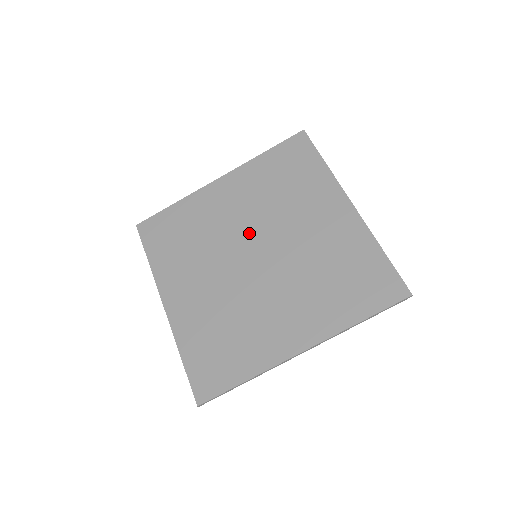
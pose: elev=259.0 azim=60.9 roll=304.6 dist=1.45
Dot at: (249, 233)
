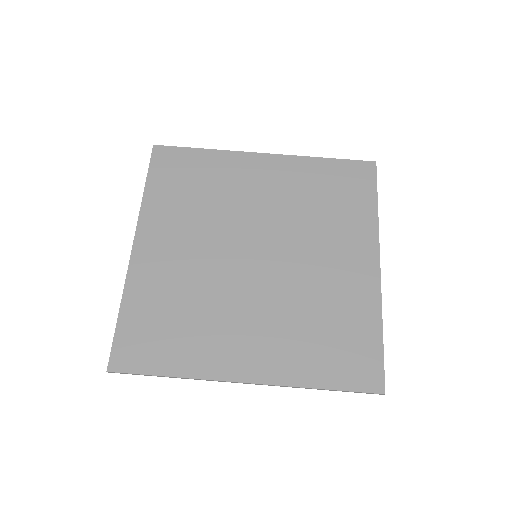
Dot at: (263, 229)
